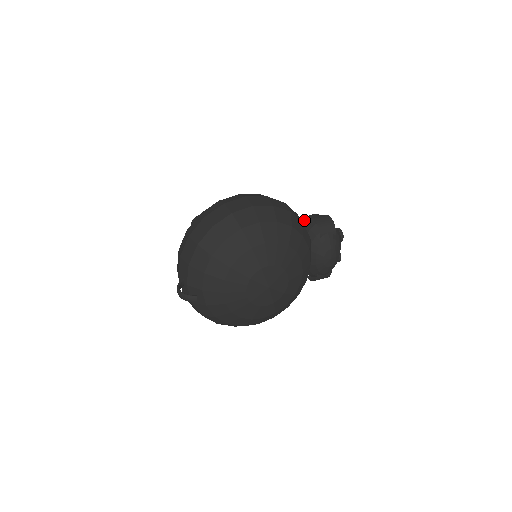
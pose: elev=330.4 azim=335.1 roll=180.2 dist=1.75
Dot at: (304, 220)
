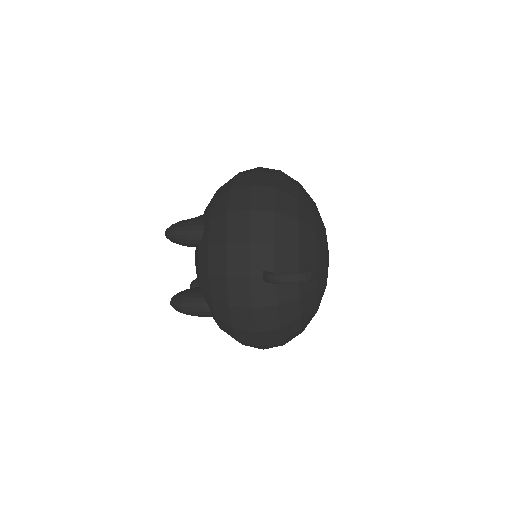
Dot at: occluded
